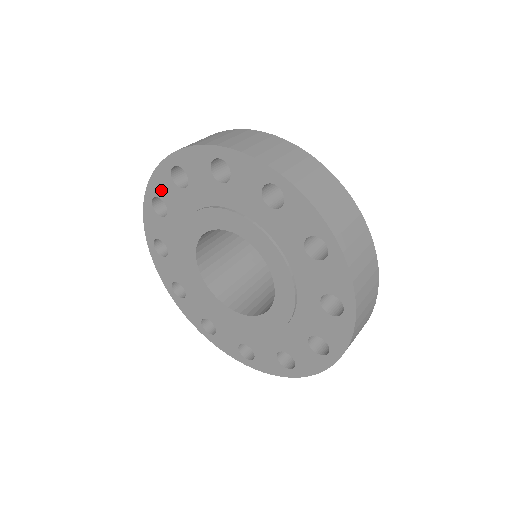
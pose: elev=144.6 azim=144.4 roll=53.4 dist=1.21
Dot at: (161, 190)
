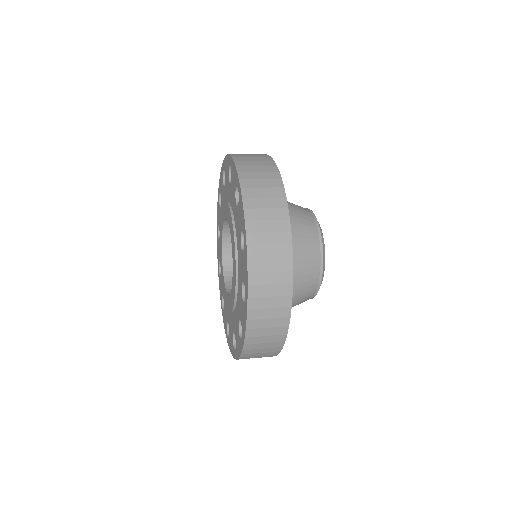
Dot at: (221, 187)
